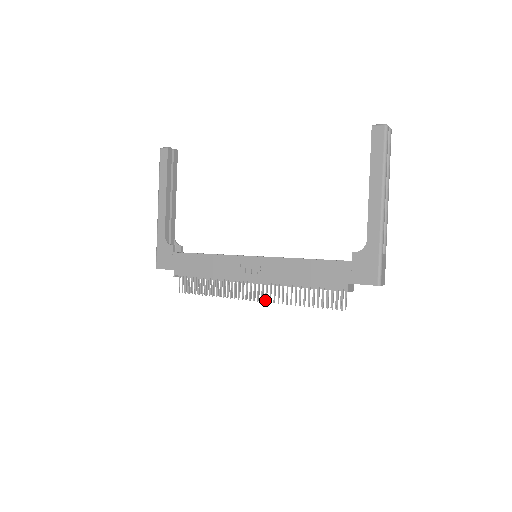
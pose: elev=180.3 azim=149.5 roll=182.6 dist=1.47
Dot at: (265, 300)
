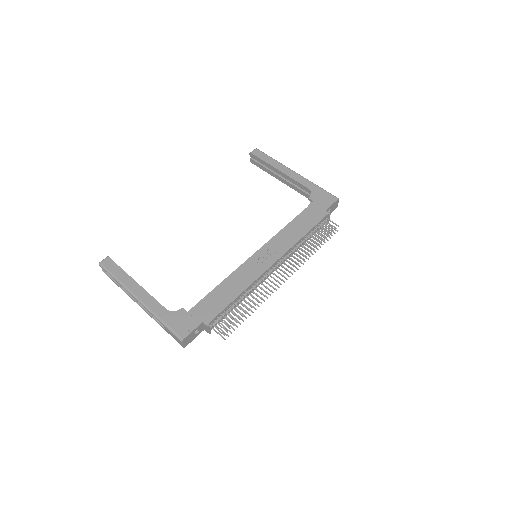
Dot at: (294, 266)
